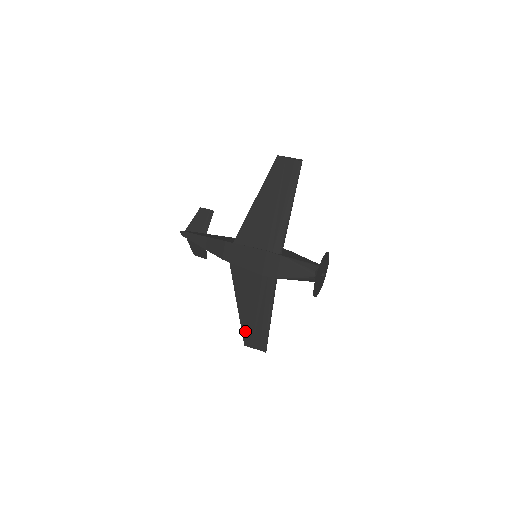
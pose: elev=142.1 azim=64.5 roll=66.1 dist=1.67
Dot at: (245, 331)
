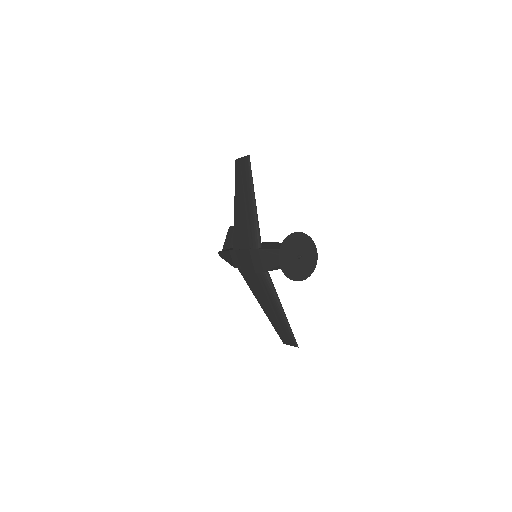
Dot at: (277, 329)
